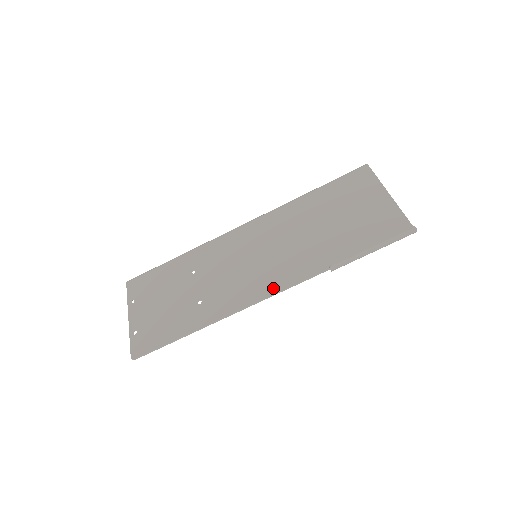
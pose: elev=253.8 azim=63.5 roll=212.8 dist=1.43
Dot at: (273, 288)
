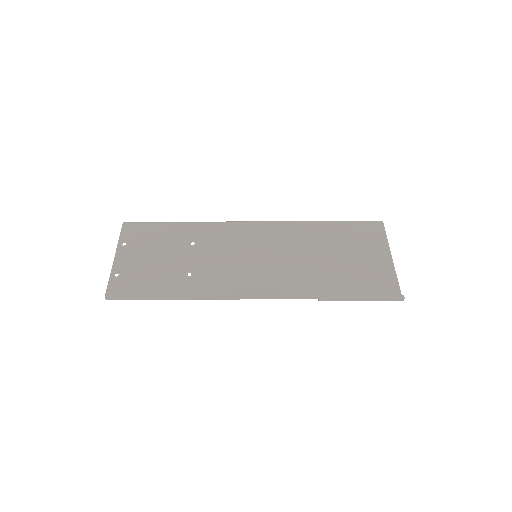
Dot at: (262, 292)
